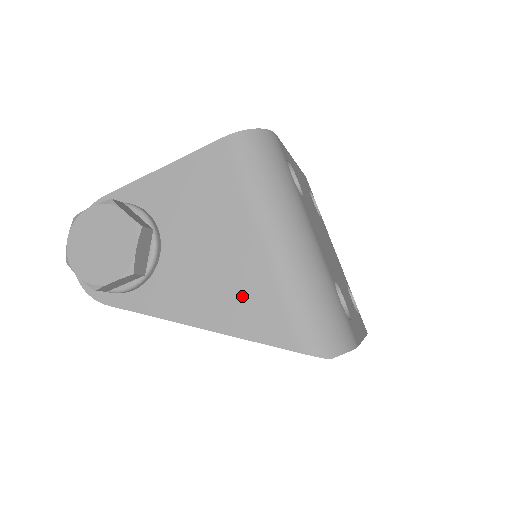
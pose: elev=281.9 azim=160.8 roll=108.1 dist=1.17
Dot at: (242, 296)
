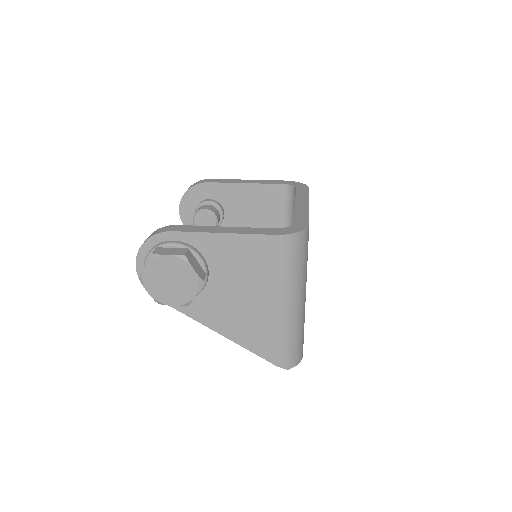
Dot at: (252, 328)
